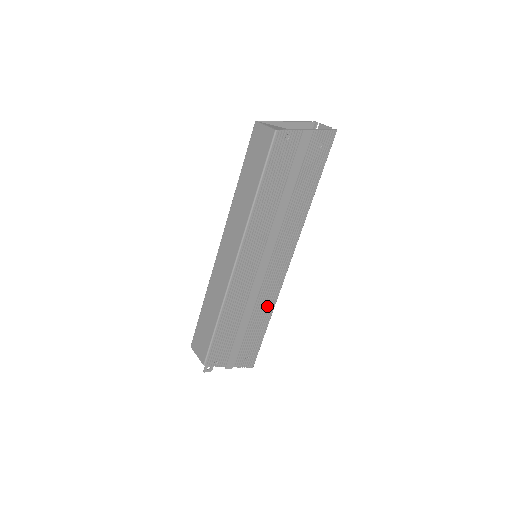
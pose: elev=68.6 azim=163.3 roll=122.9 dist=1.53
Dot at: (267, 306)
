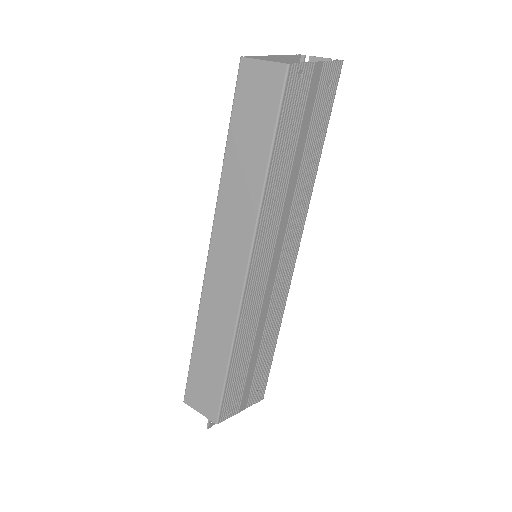
Dot at: (276, 318)
